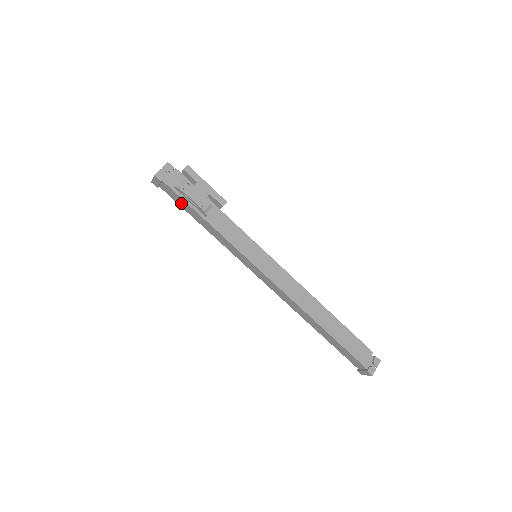
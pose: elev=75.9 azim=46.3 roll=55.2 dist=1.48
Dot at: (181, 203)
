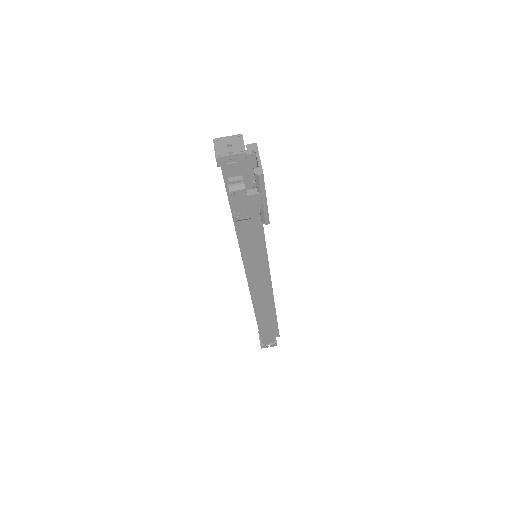
Dot at: occluded
